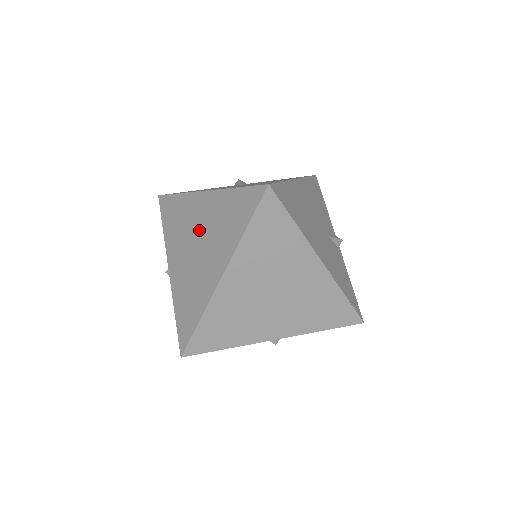
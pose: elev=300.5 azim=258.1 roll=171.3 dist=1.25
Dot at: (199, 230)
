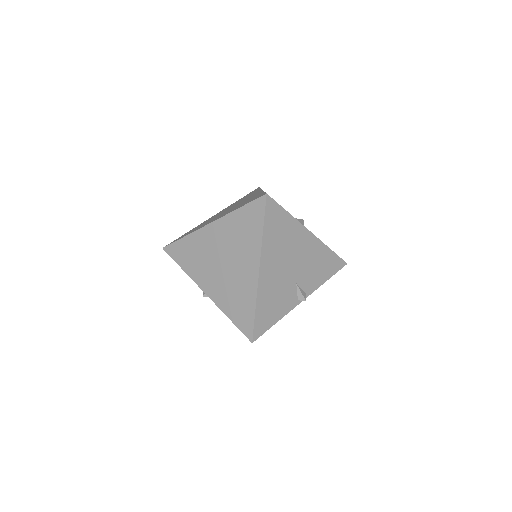
Dot at: occluded
